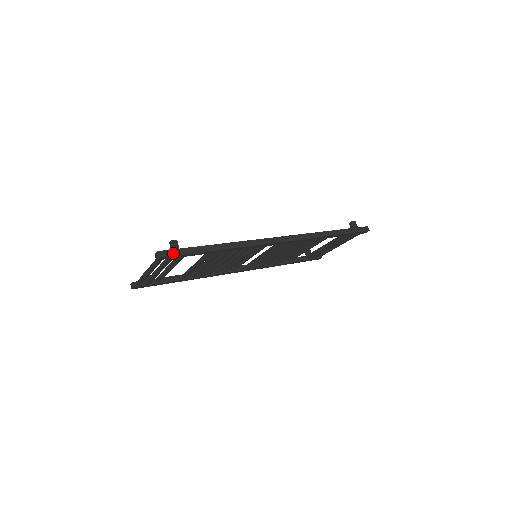
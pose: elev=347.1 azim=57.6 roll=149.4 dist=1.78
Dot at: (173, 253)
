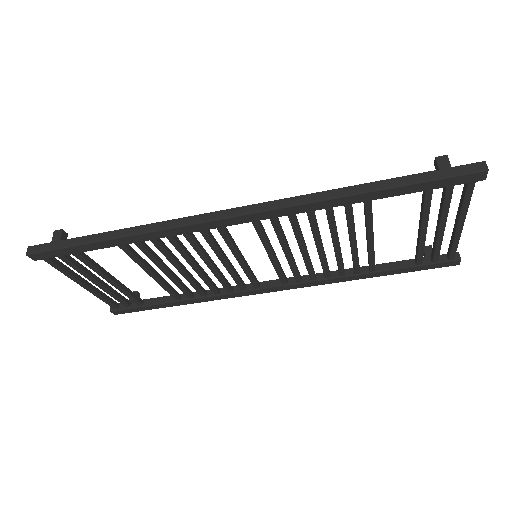
Dot at: (46, 248)
